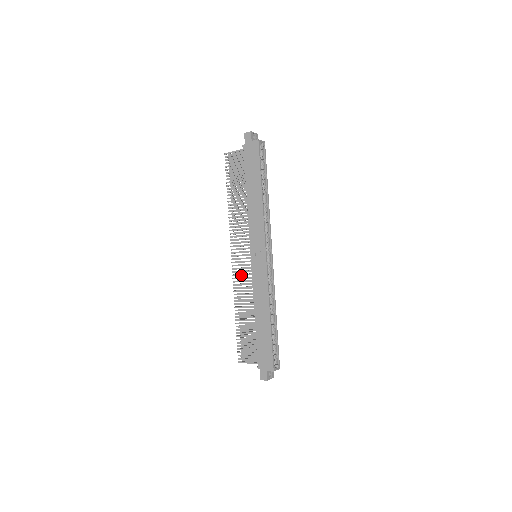
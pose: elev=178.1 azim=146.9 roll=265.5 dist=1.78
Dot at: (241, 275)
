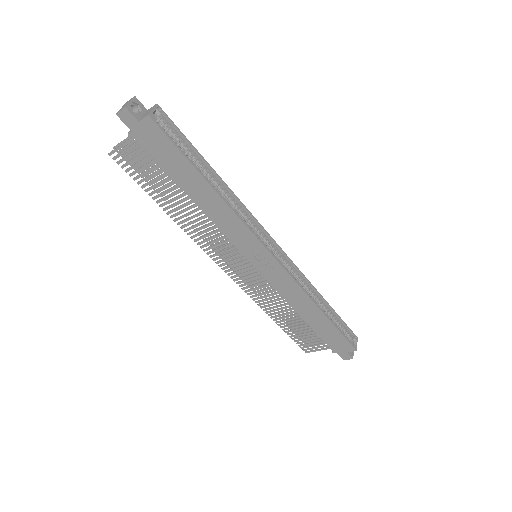
Dot at: (251, 283)
